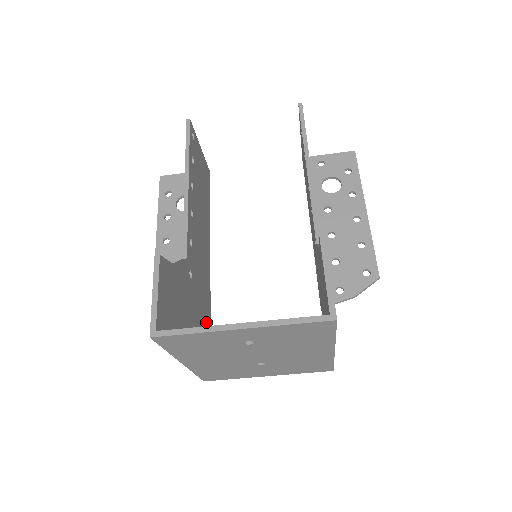
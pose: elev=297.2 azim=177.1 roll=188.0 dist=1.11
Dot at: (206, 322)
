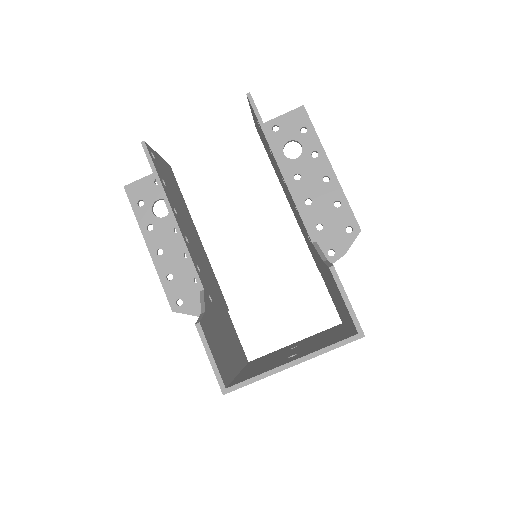
Dot at: (230, 319)
